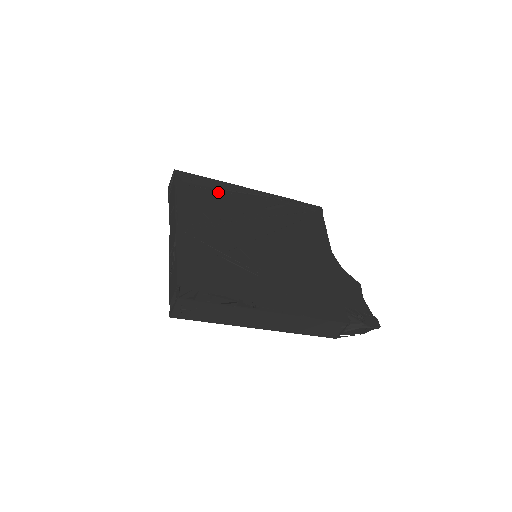
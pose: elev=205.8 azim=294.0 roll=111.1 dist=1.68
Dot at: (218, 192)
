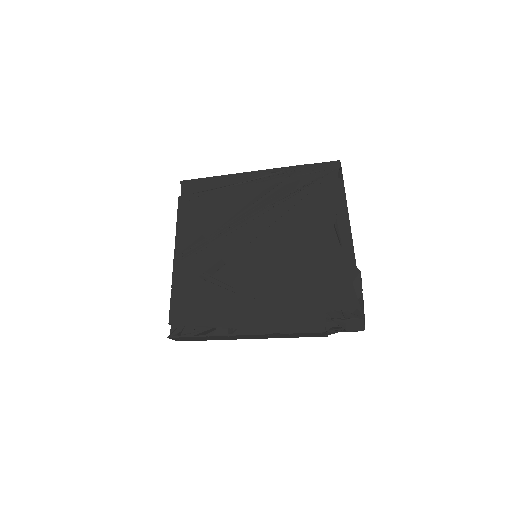
Dot at: (218, 194)
